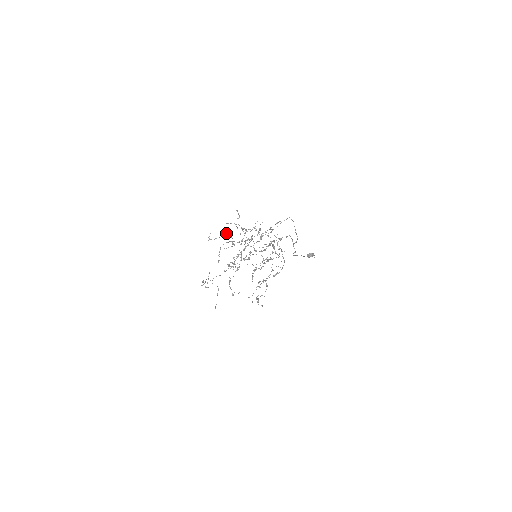
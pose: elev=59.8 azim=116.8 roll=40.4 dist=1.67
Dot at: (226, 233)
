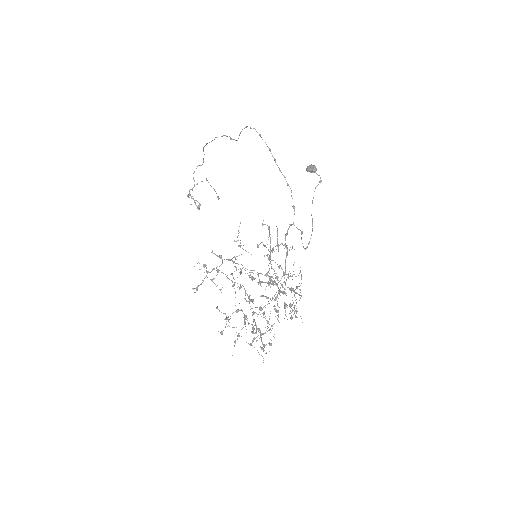
Dot at: (206, 267)
